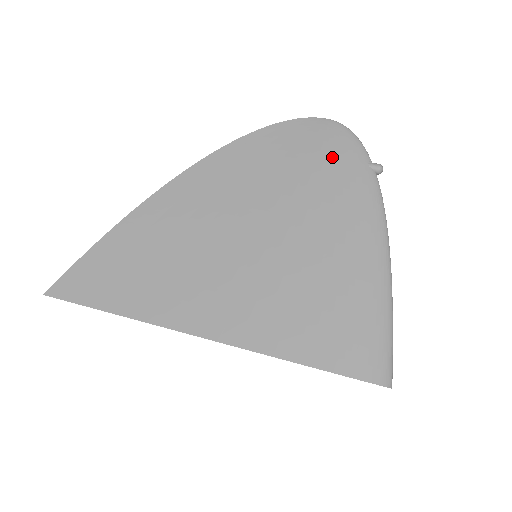
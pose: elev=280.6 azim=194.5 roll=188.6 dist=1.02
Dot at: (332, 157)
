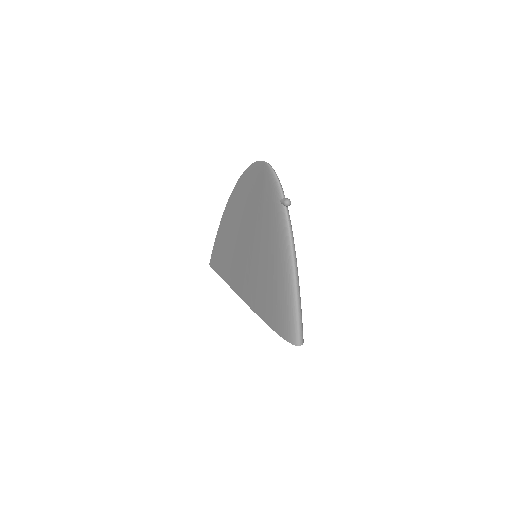
Dot at: (266, 195)
